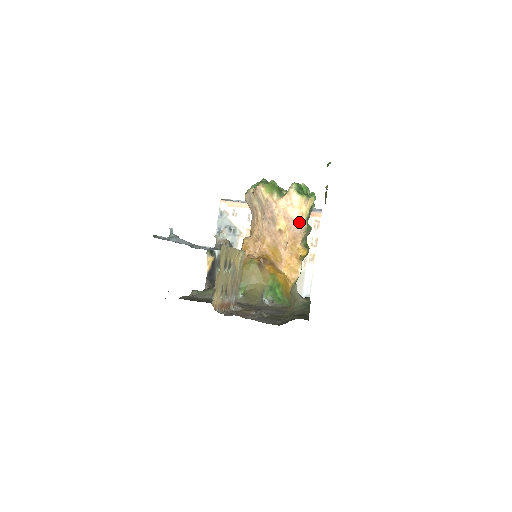
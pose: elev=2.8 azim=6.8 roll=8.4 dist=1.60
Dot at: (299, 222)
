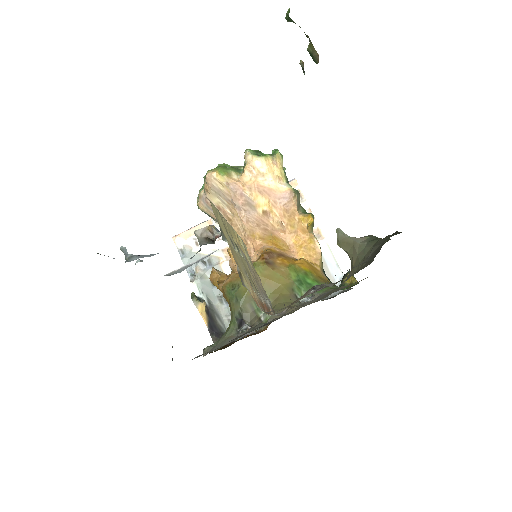
Dot at: (281, 189)
